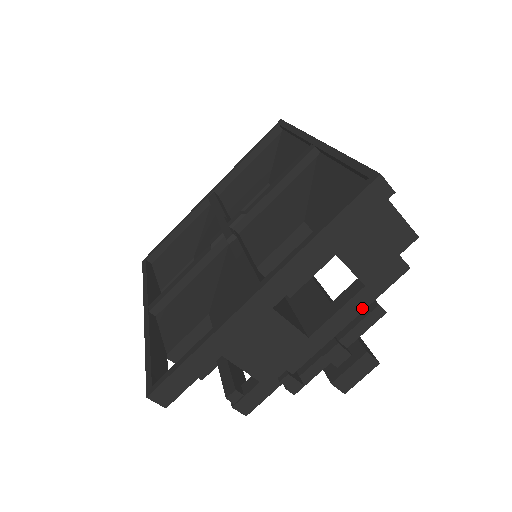
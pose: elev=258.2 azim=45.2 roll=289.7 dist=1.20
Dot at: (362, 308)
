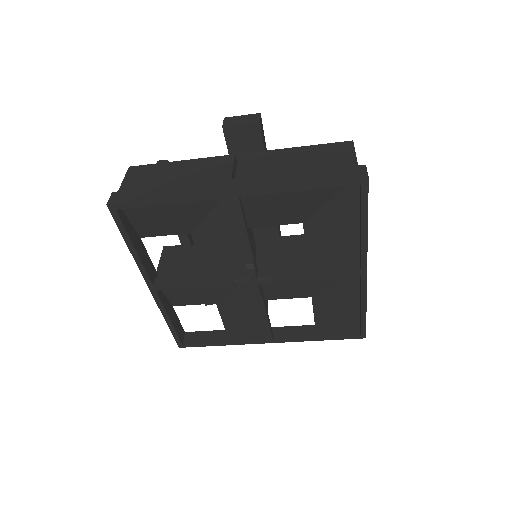
Dot at: occluded
